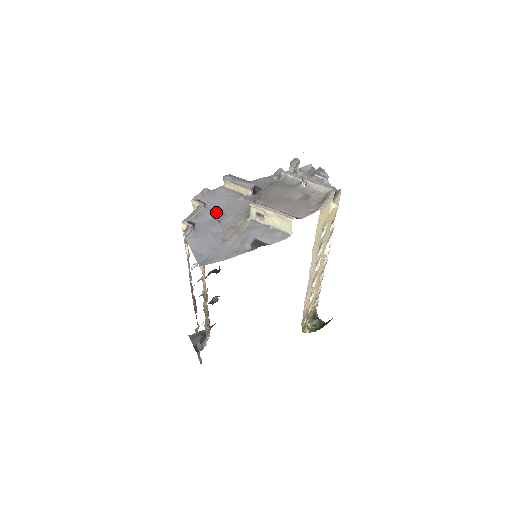
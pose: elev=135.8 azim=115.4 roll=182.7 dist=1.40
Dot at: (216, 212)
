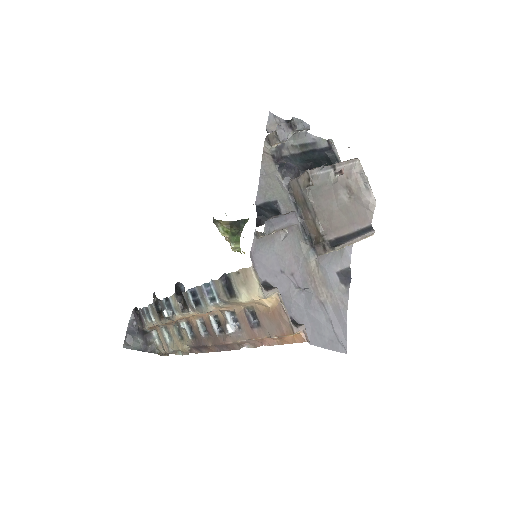
Dot at: (286, 280)
